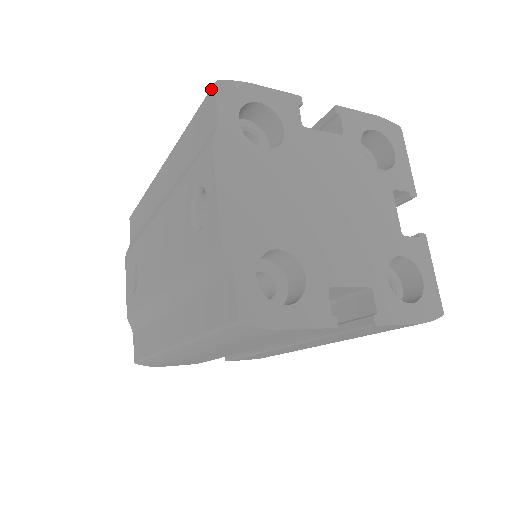
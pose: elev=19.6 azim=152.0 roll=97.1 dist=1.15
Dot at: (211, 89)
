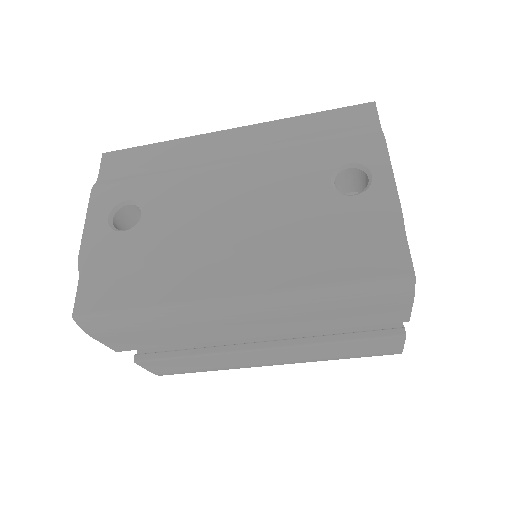
Dot at: (368, 103)
